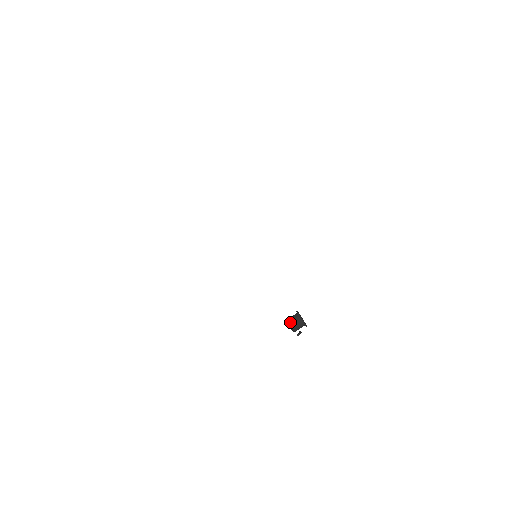
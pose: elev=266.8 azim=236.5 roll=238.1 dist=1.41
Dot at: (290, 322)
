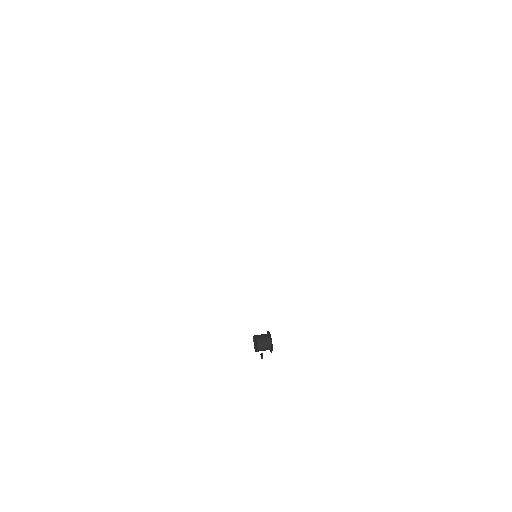
Dot at: (258, 340)
